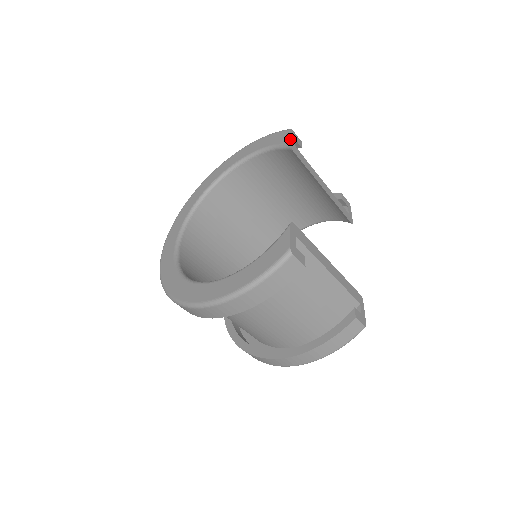
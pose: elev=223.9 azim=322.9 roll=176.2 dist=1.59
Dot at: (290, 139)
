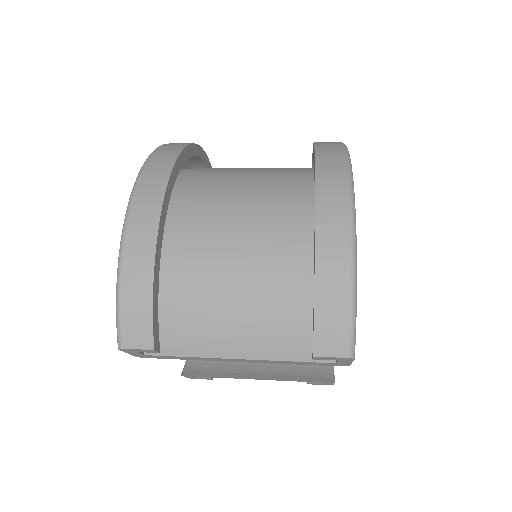
Dot at: occluded
